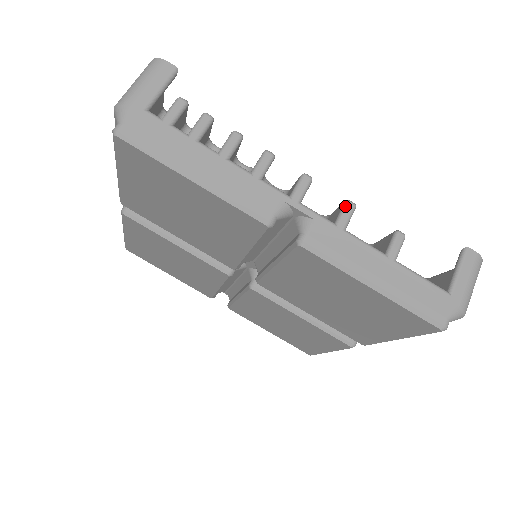
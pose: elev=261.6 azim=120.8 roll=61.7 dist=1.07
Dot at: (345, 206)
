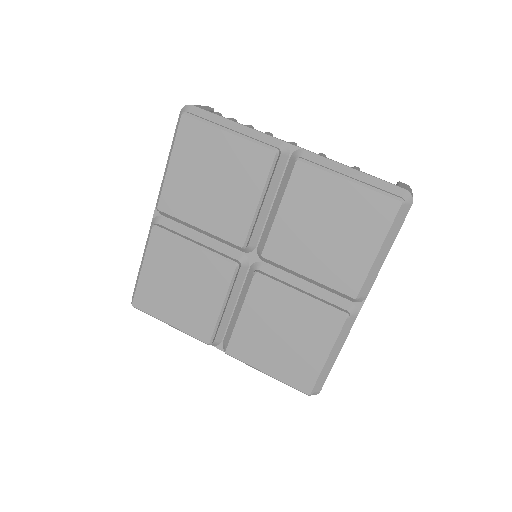
Dot at: (319, 153)
